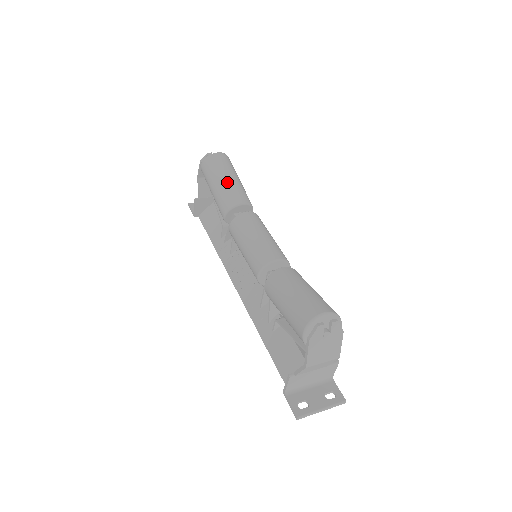
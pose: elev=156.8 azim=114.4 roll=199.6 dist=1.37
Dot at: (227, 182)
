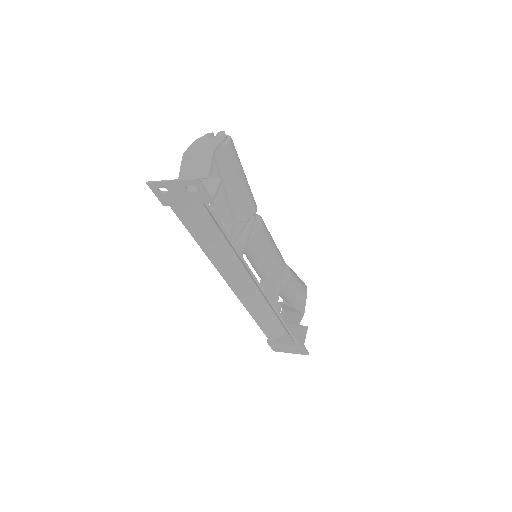
Dot at: occluded
